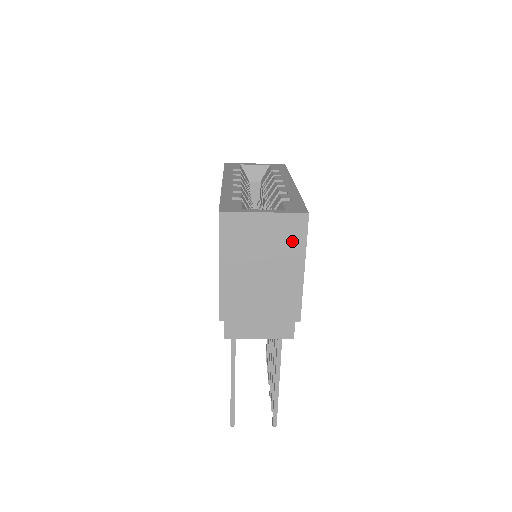
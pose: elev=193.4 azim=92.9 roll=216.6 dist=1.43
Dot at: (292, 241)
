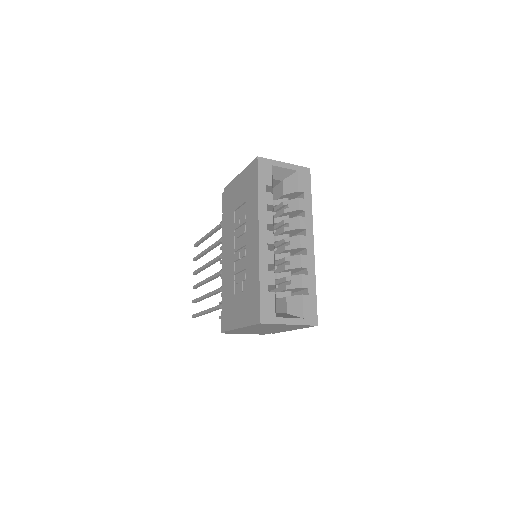
Dot at: (297, 327)
